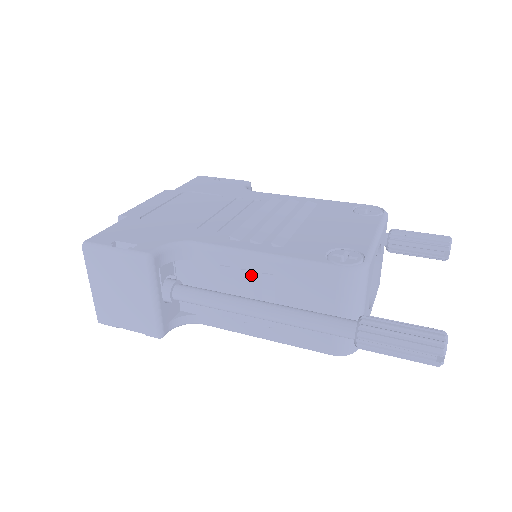
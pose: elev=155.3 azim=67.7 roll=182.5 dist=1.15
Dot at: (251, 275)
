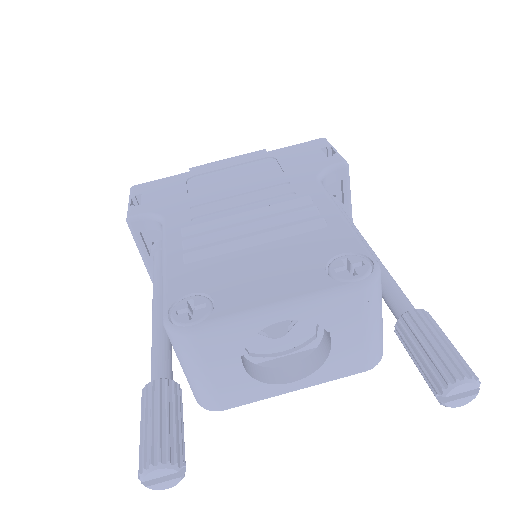
Dot at: occluded
